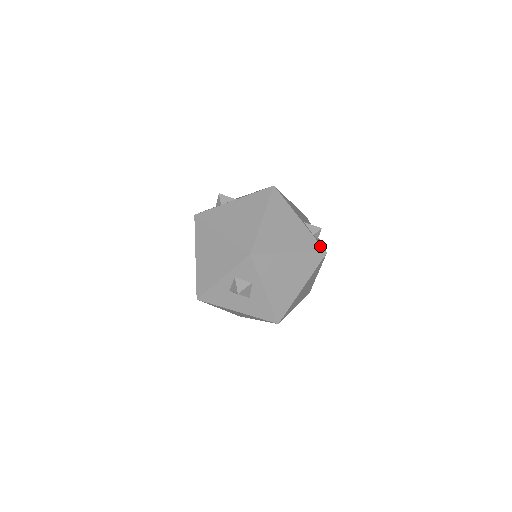
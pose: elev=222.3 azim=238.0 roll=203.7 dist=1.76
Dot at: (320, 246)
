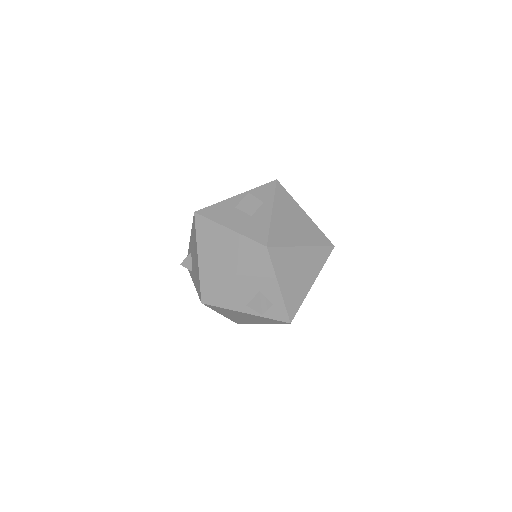
Dot at: occluded
